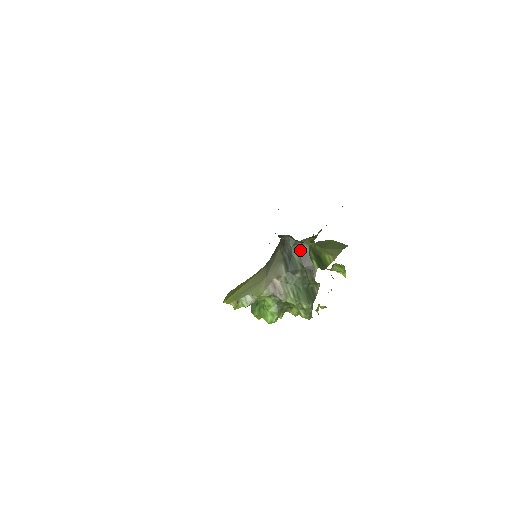
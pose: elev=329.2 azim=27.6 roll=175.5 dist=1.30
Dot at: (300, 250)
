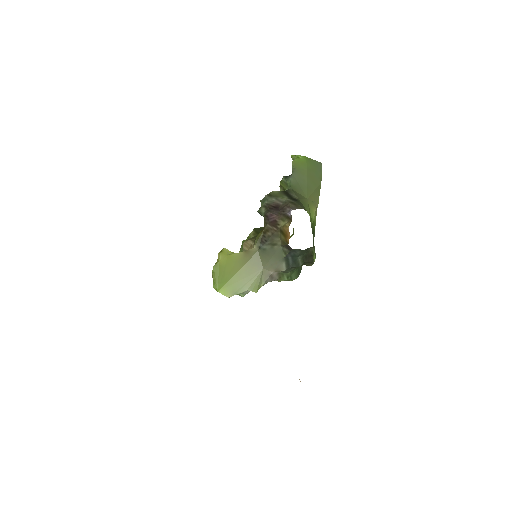
Dot at: (305, 252)
